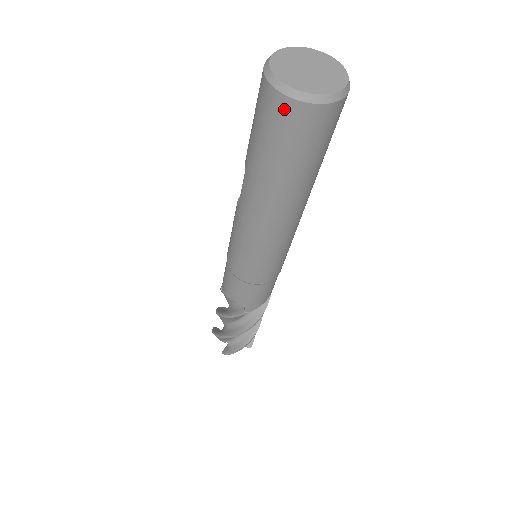
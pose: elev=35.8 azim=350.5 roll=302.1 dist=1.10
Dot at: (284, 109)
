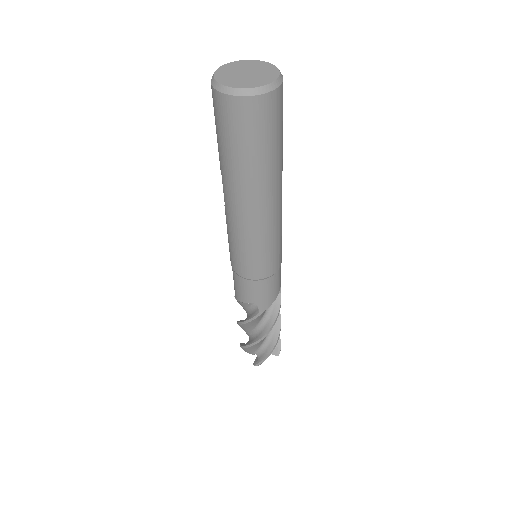
Dot at: (232, 107)
